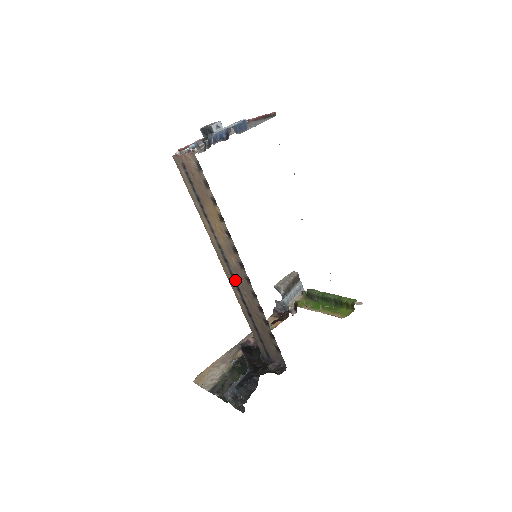
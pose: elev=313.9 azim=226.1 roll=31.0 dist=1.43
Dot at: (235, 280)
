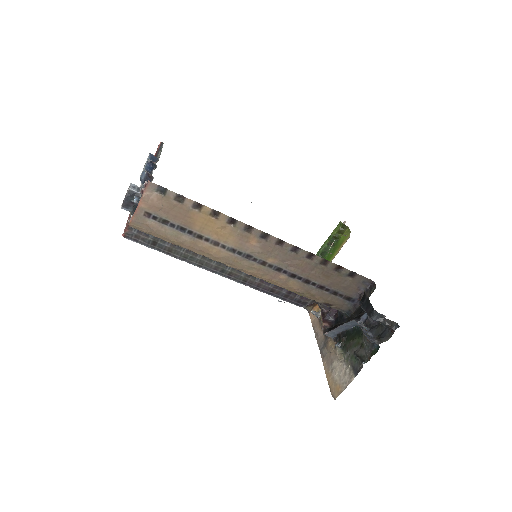
Dot at: (270, 264)
